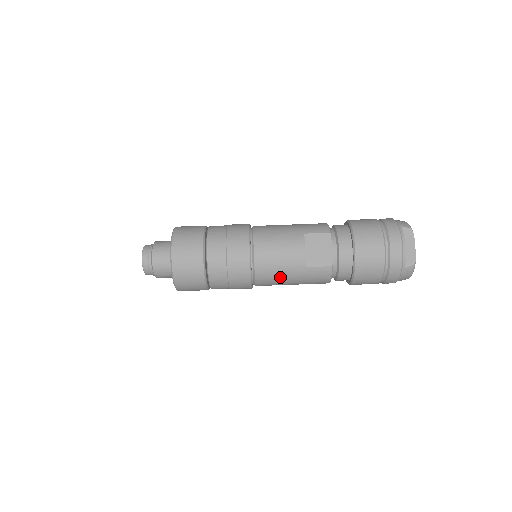
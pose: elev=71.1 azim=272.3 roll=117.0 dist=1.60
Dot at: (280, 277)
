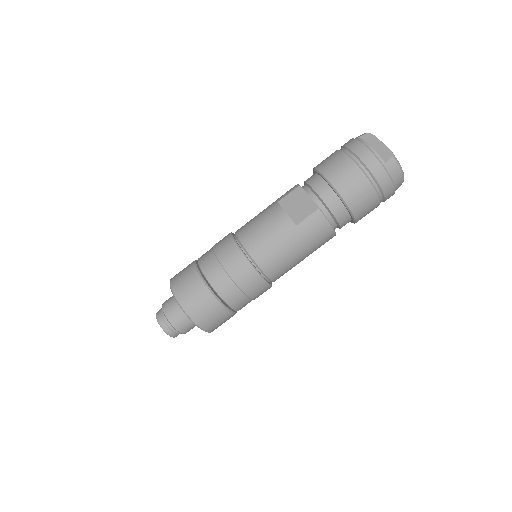
Dot at: (281, 252)
